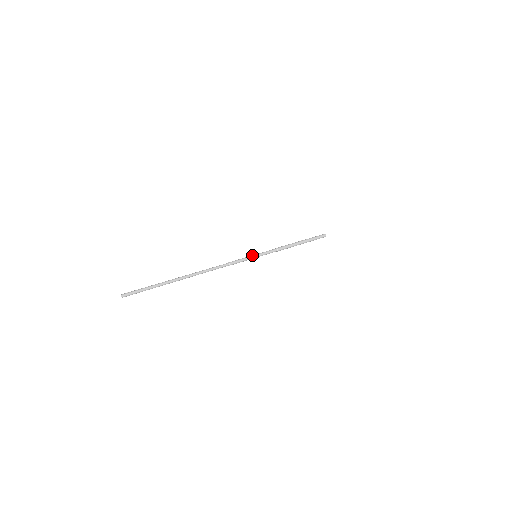
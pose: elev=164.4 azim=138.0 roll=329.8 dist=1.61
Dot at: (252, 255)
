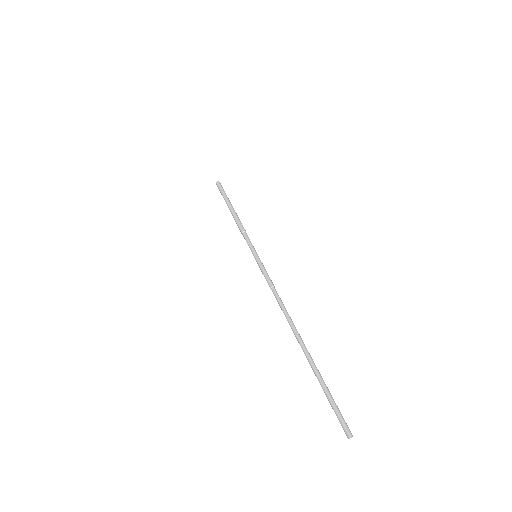
Dot at: (257, 258)
